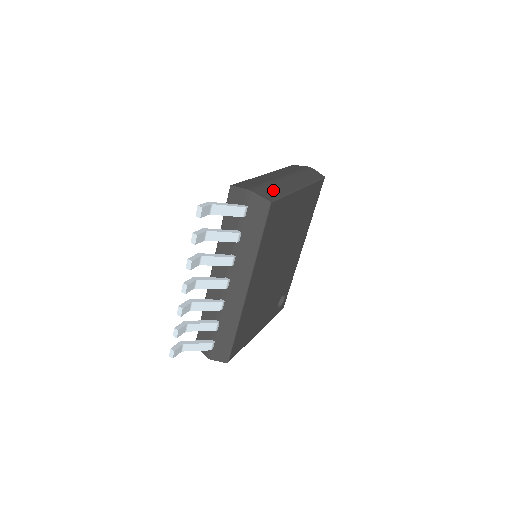
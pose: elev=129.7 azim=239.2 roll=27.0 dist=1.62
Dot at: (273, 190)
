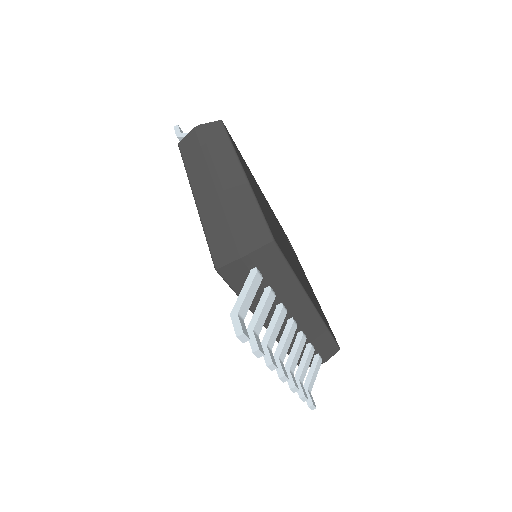
Dot at: (247, 219)
